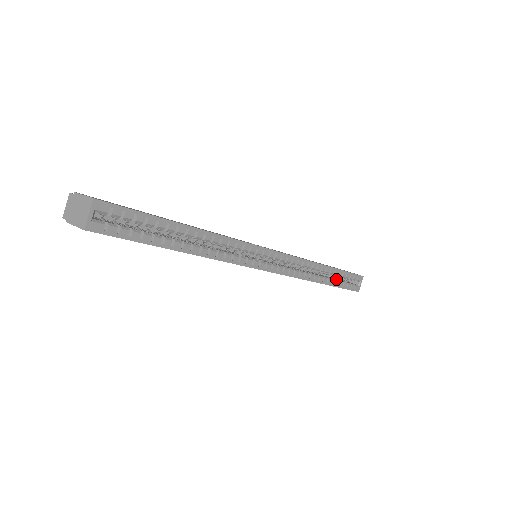
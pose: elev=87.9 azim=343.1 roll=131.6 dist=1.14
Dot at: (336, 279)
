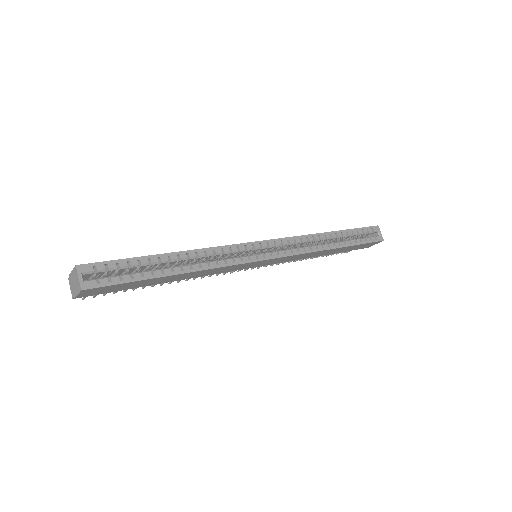
Dot at: occluded
